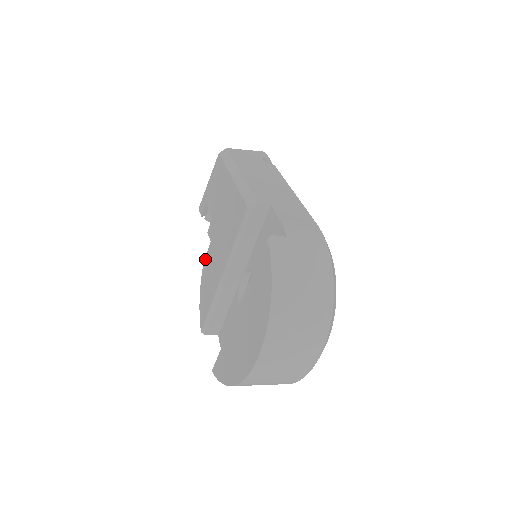
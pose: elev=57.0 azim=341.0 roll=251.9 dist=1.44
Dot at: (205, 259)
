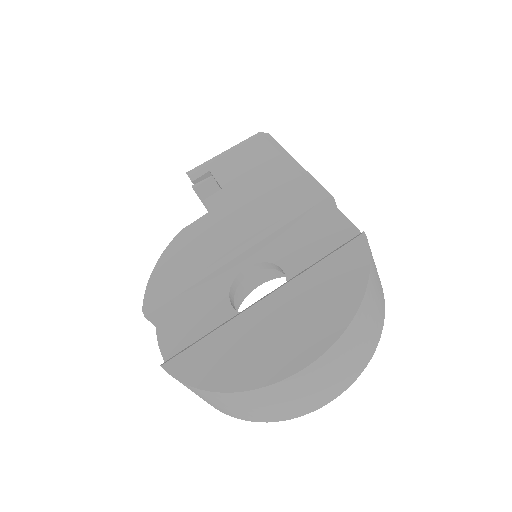
Dot at: (188, 227)
